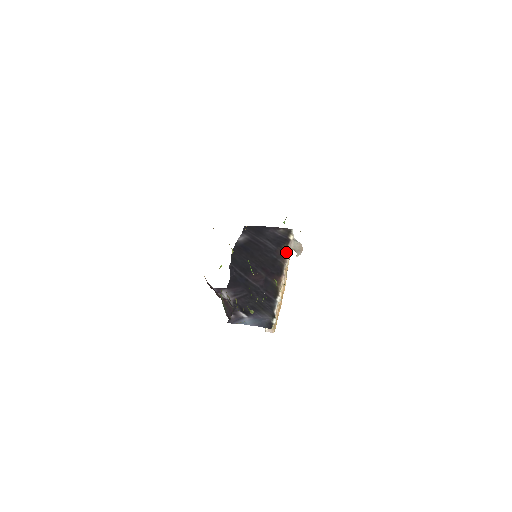
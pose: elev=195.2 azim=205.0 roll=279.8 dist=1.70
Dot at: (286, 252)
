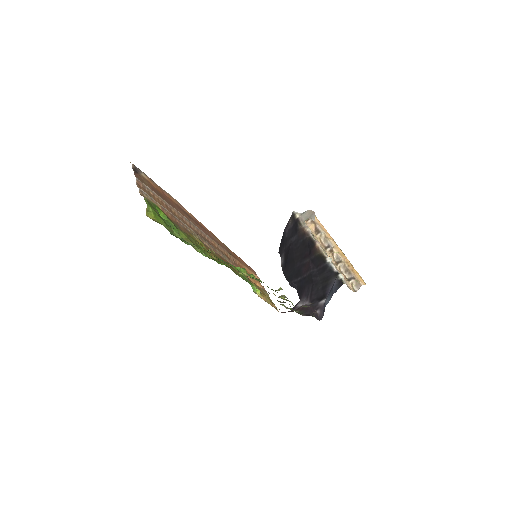
Dot at: (303, 228)
